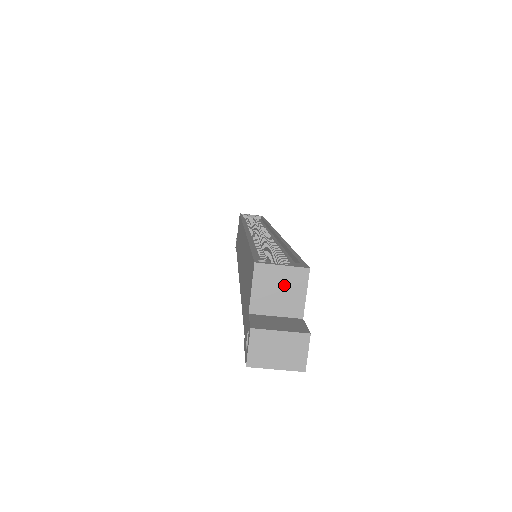
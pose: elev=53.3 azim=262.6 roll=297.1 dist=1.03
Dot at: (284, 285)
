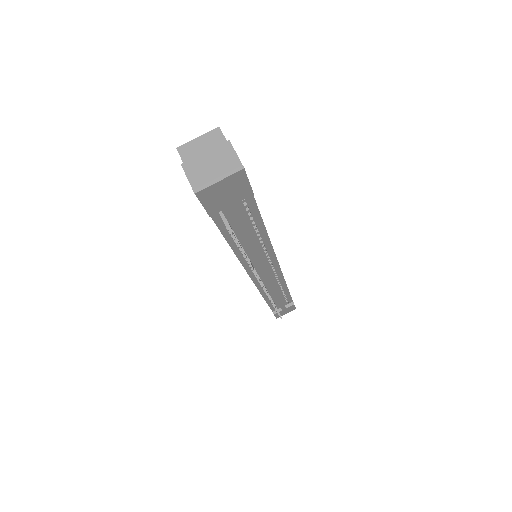
Dot at: (207, 149)
